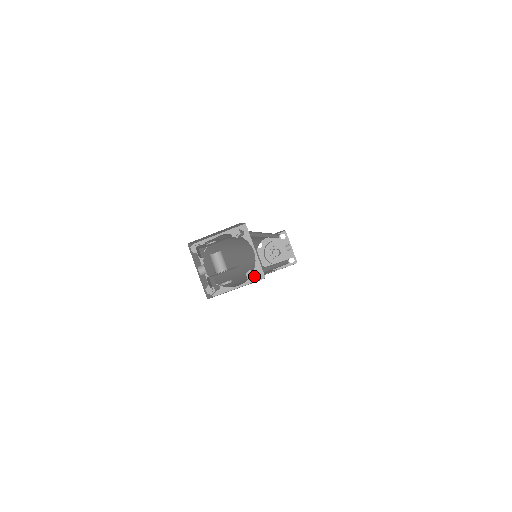
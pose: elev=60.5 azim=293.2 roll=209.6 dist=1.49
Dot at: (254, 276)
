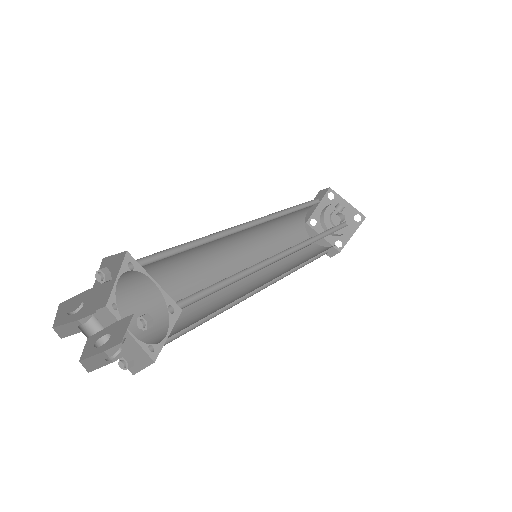
Dot at: (145, 323)
